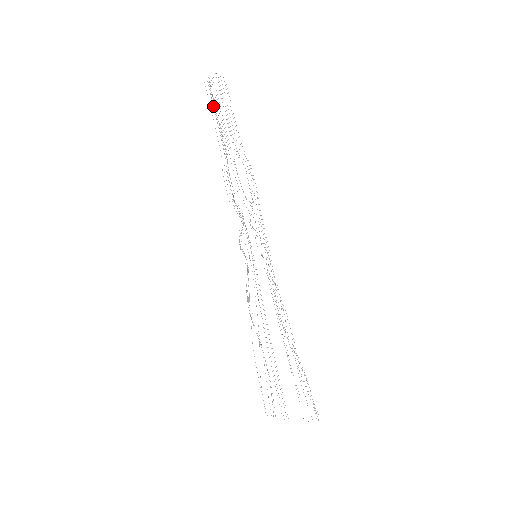
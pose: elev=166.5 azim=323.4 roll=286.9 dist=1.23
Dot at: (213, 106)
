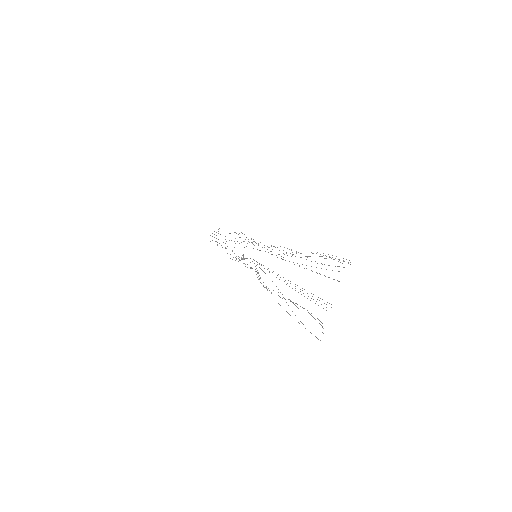
Dot at: occluded
